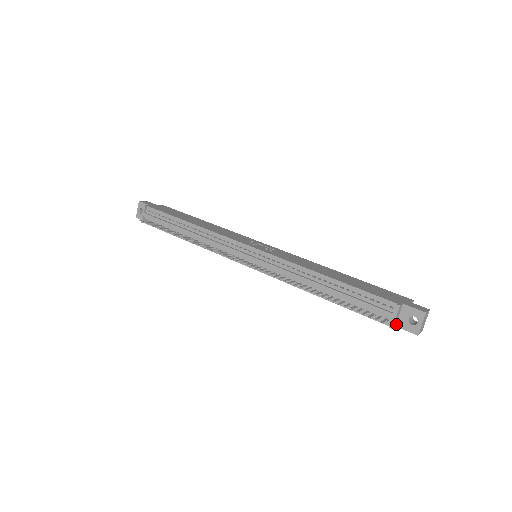
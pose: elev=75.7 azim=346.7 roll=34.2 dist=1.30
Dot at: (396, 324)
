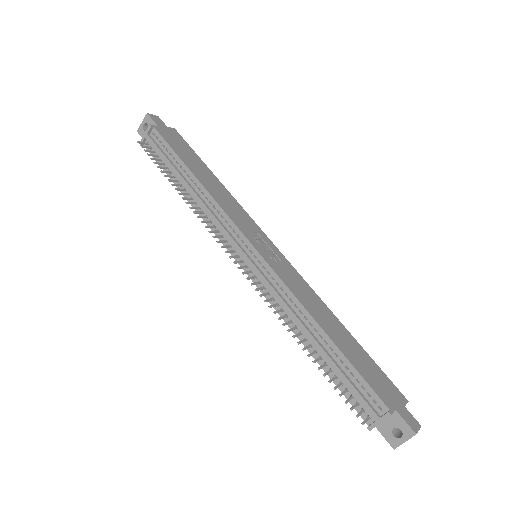
Dot at: occluded
